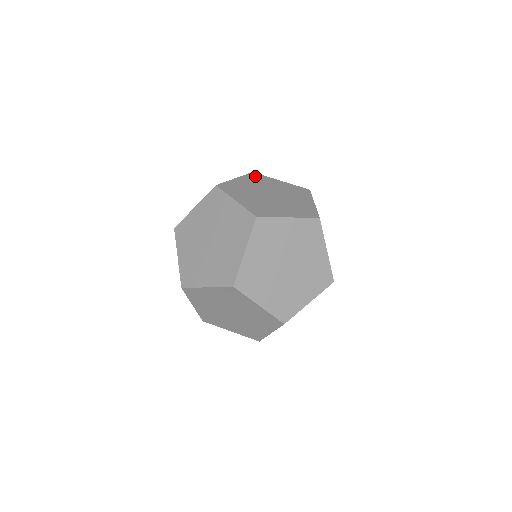
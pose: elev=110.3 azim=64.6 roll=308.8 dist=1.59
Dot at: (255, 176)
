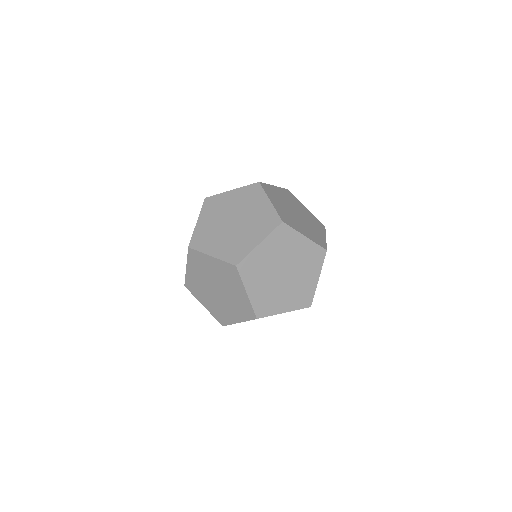
Dot at: occluded
